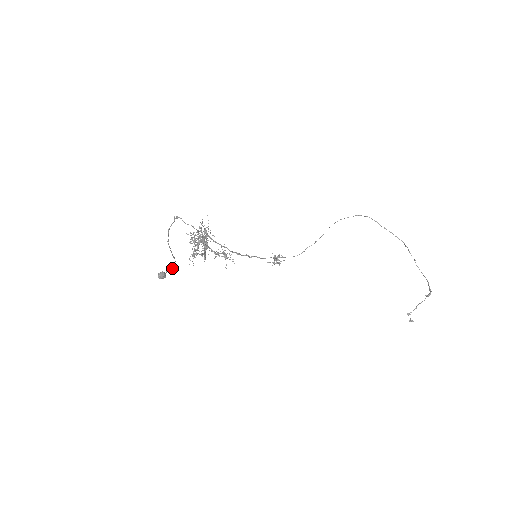
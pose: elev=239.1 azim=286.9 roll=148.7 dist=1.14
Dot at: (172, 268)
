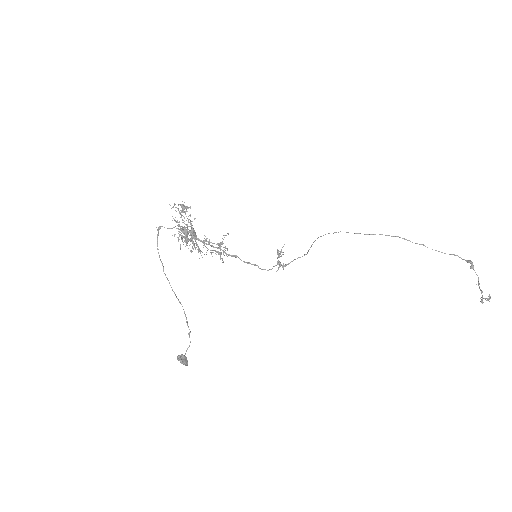
Dot at: occluded
